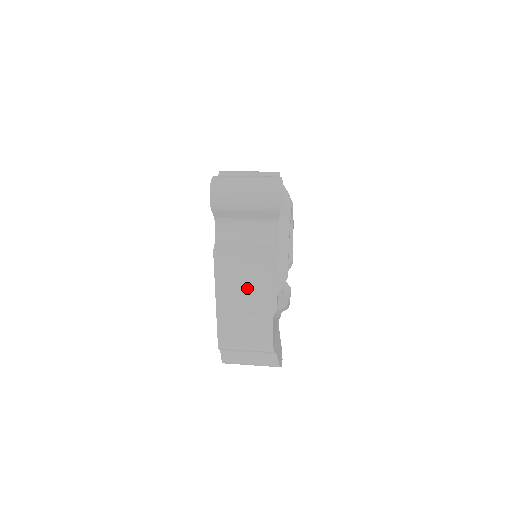
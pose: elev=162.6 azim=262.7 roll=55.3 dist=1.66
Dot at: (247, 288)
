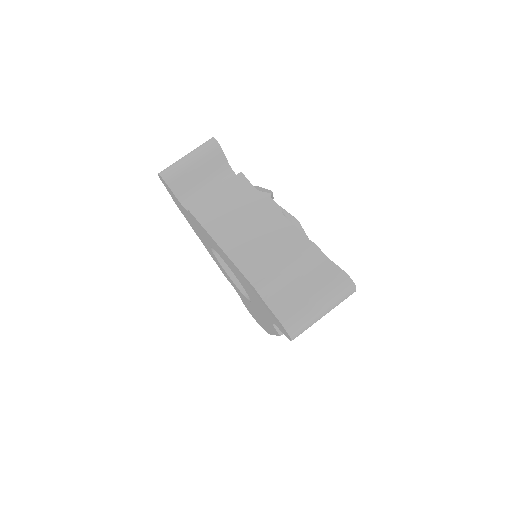
Dot at: occluded
